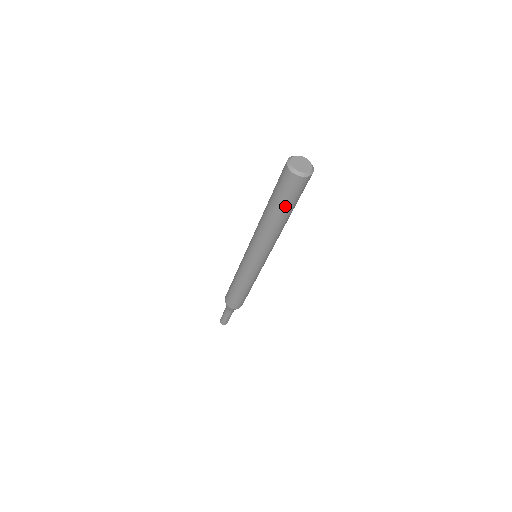
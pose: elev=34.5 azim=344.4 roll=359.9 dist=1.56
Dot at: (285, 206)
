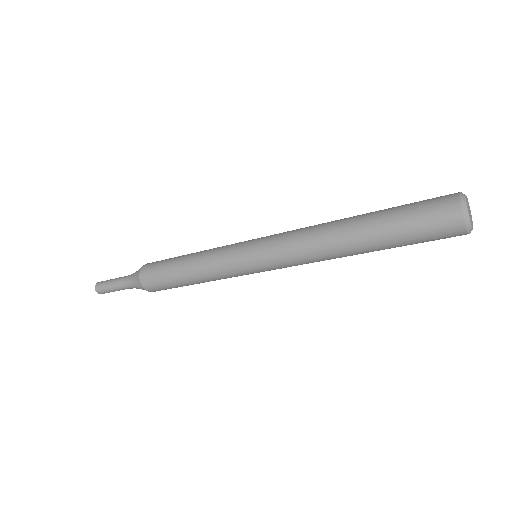
Dot at: (396, 243)
